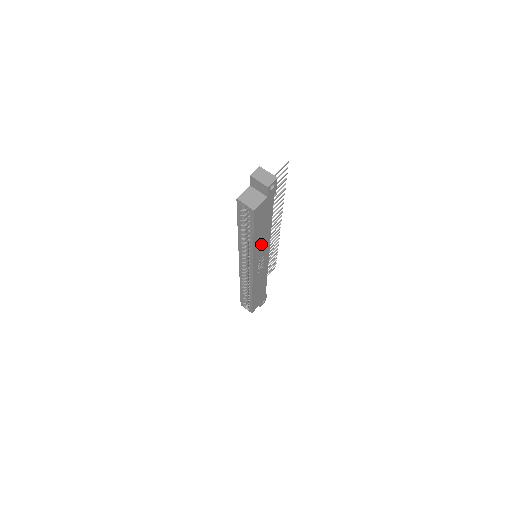
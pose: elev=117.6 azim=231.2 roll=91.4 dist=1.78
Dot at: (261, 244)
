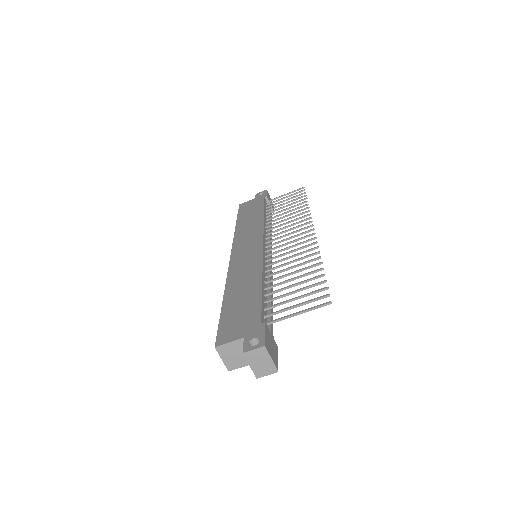
Dot at: occluded
